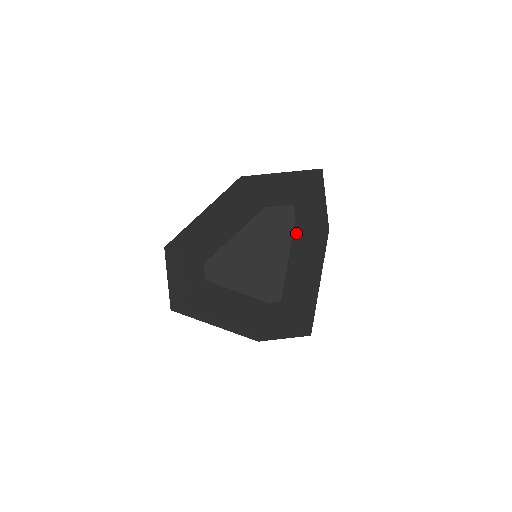
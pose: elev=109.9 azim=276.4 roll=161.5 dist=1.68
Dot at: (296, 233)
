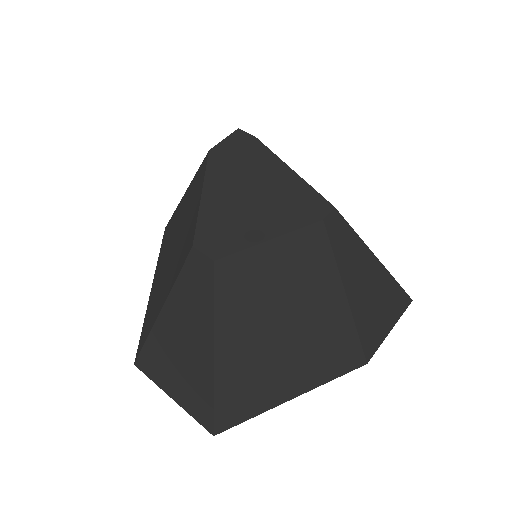
Dot at: occluded
